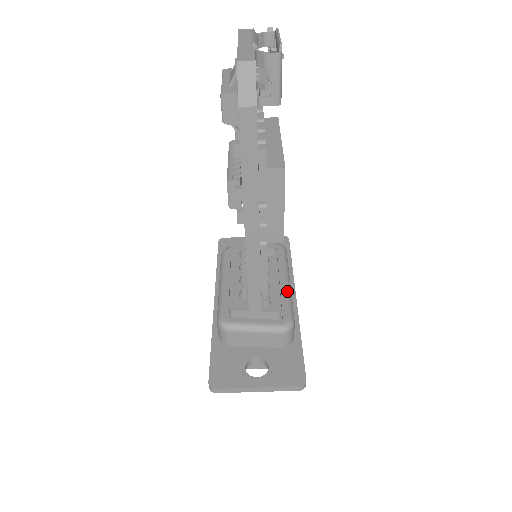
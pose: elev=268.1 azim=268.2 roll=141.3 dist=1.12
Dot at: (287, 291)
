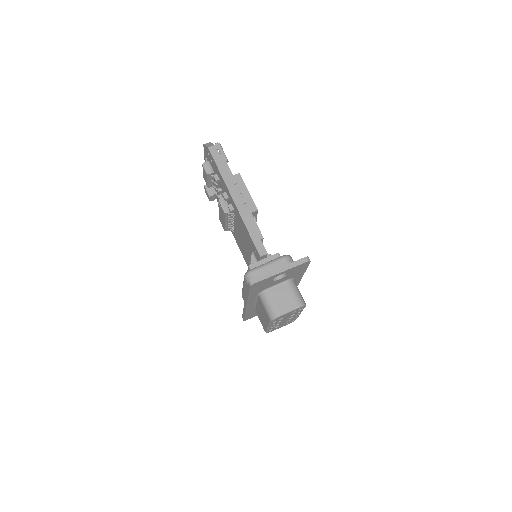
Dot at: occluded
